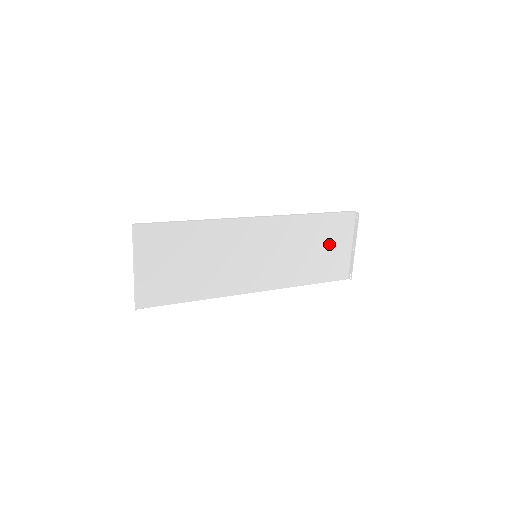
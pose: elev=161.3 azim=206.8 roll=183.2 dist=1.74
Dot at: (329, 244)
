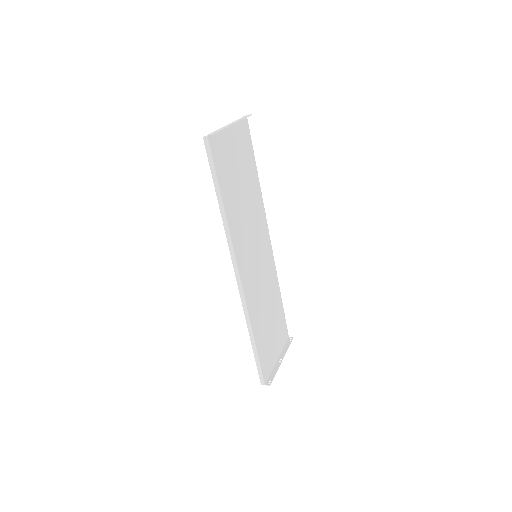
Dot at: (274, 331)
